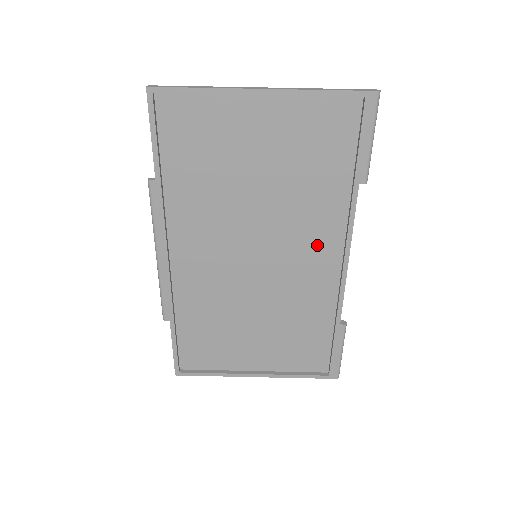
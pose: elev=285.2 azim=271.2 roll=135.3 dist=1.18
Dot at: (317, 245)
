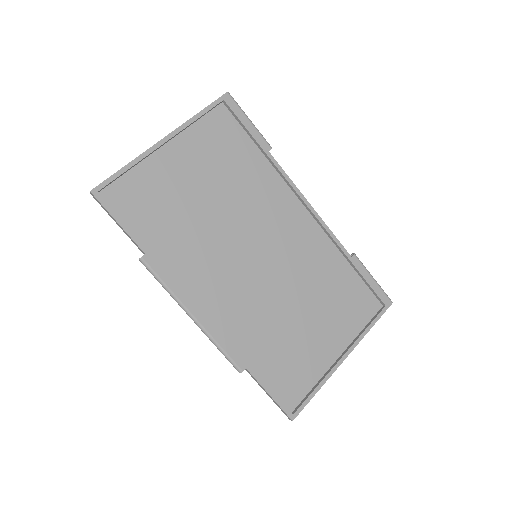
Dot at: (284, 213)
